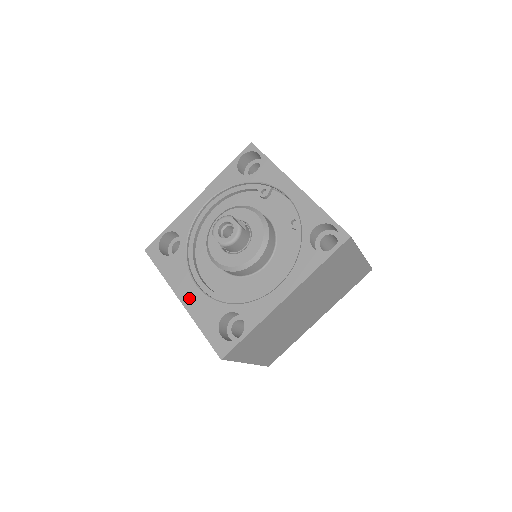
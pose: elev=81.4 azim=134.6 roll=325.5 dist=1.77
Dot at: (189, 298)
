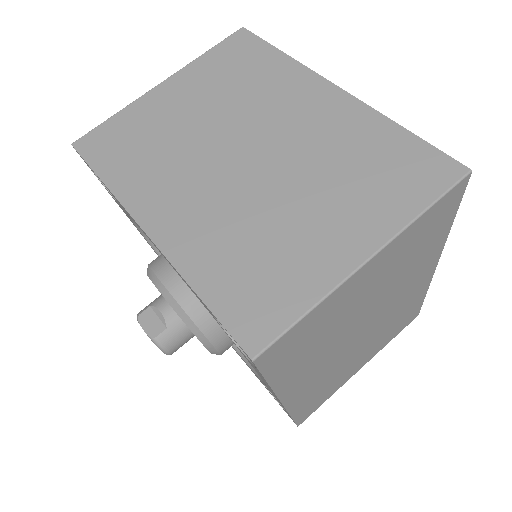
Dot at: occluded
